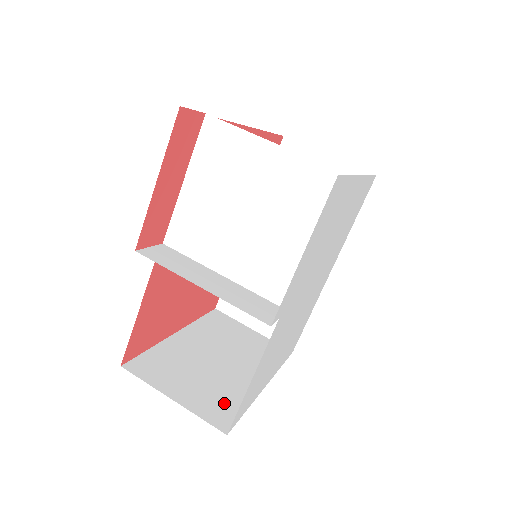
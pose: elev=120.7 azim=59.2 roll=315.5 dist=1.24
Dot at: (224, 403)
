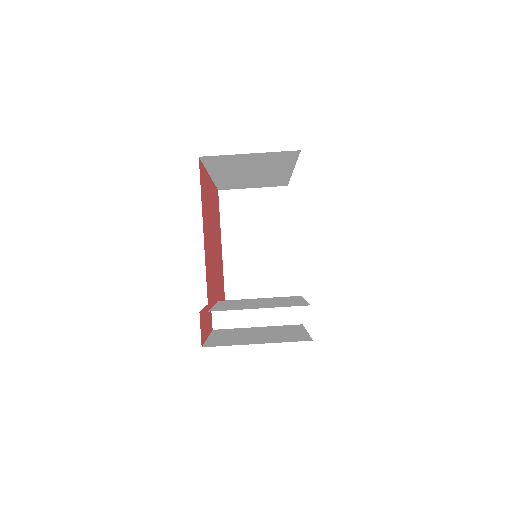
Dot at: (281, 282)
